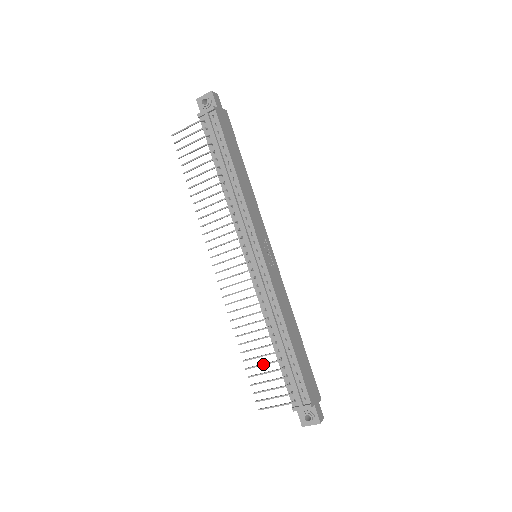
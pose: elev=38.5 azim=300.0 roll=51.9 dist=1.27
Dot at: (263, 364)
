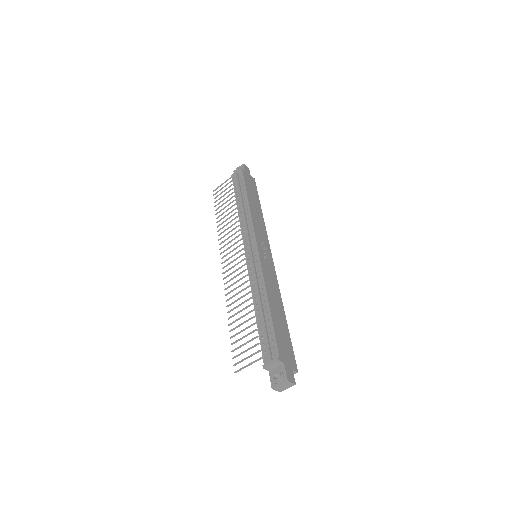
Dot at: (244, 329)
